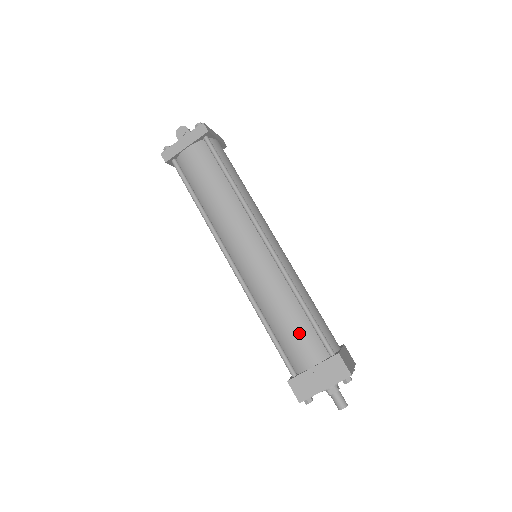
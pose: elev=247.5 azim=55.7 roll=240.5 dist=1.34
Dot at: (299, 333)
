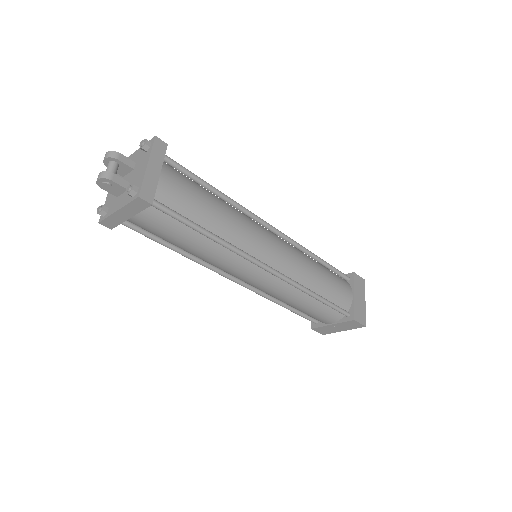
Dot at: (317, 312)
